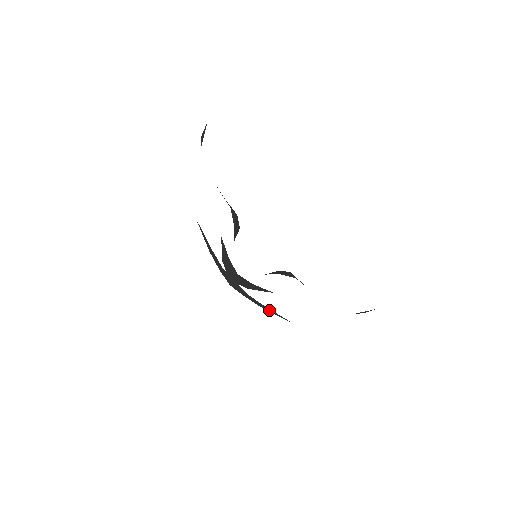
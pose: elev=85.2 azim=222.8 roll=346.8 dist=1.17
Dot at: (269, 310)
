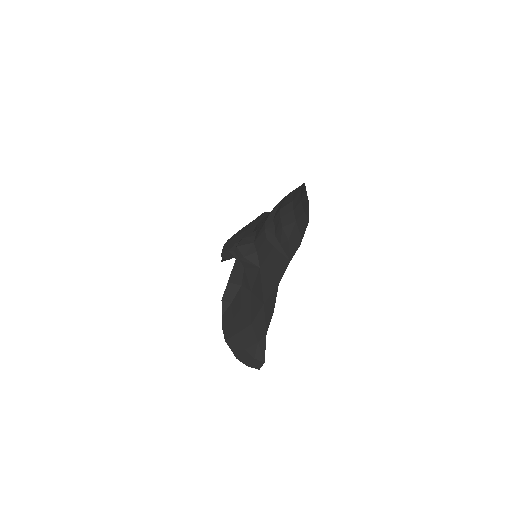
Dot at: (280, 249)
